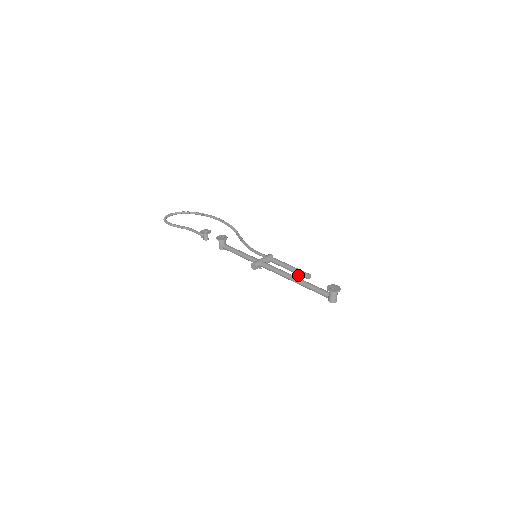
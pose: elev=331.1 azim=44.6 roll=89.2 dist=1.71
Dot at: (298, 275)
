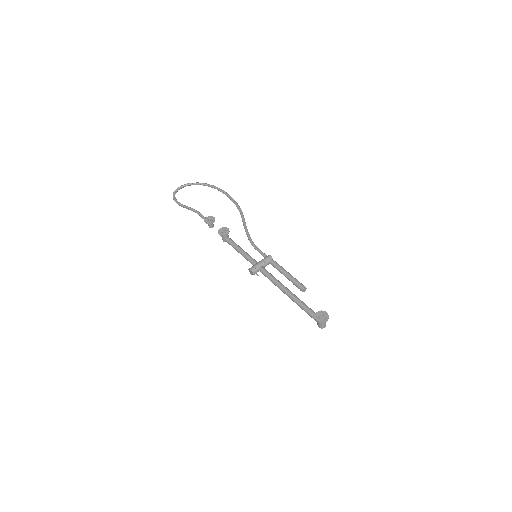
Dot at: (295, 284)
